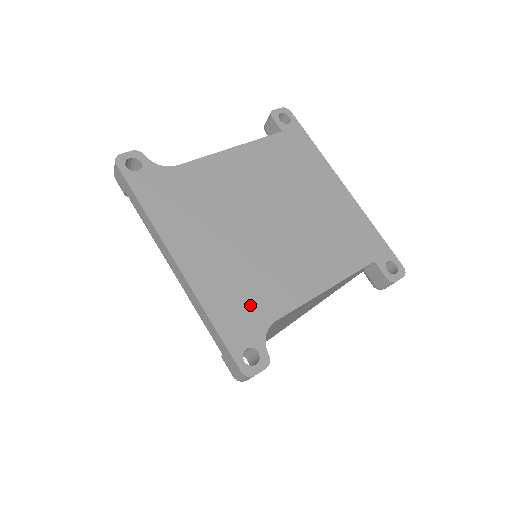
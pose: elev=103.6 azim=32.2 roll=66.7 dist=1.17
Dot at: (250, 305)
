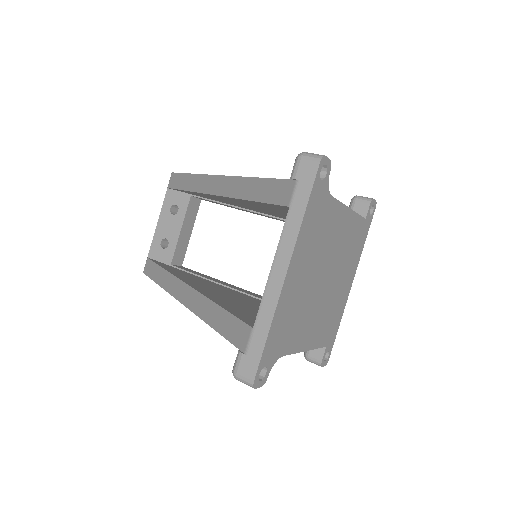
Dot at: (284, 336)
